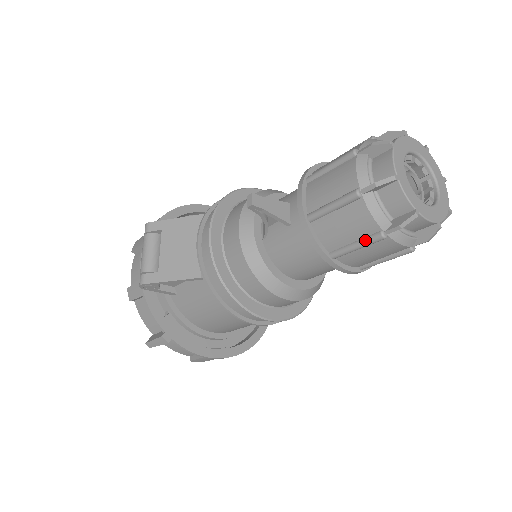
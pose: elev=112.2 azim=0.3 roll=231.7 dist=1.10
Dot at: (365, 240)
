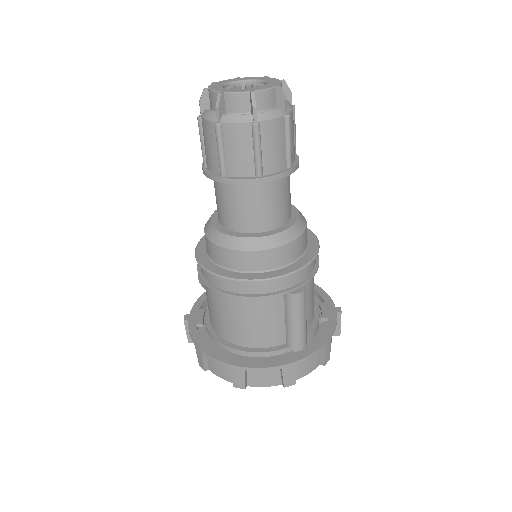
Dot at: (200, 131)
